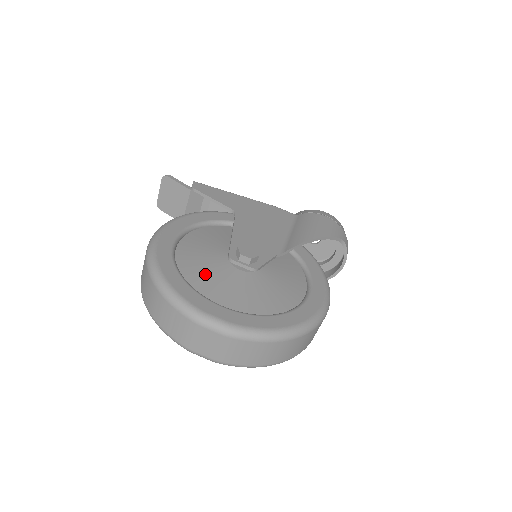
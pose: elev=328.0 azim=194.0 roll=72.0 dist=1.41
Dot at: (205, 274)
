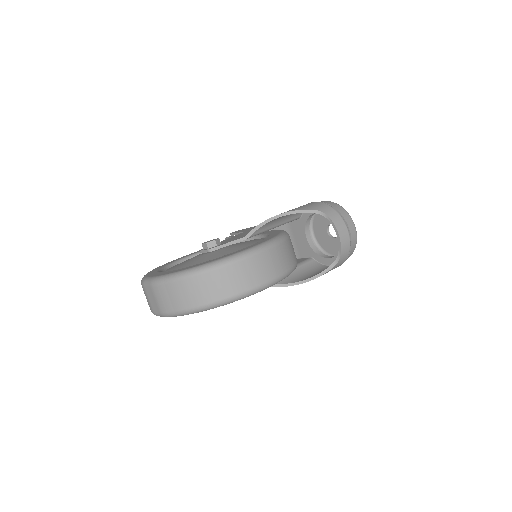
Dot at: occluded
